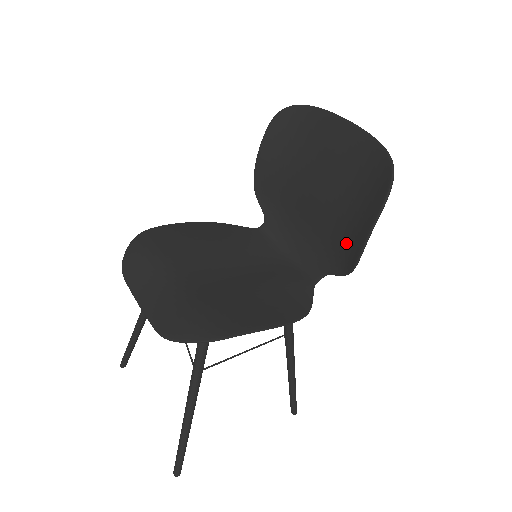
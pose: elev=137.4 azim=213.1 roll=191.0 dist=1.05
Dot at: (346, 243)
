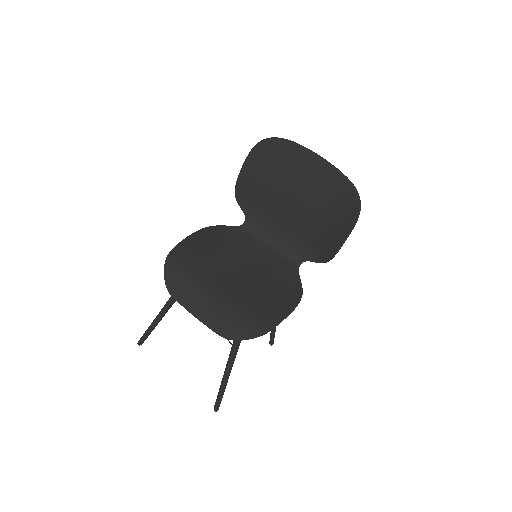
Dot at: (322, 242)
